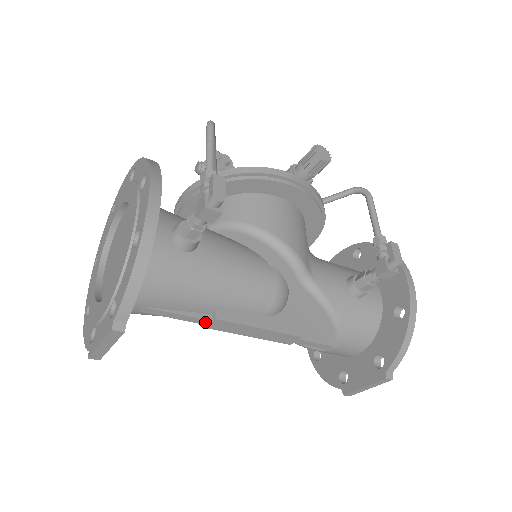
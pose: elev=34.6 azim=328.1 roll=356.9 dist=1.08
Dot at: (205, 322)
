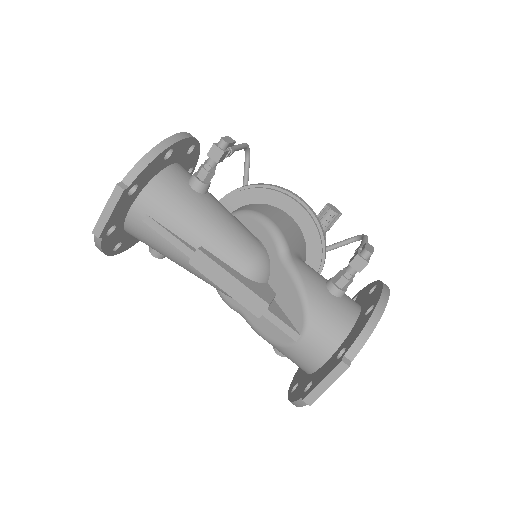
Dot at: (189, 252)
